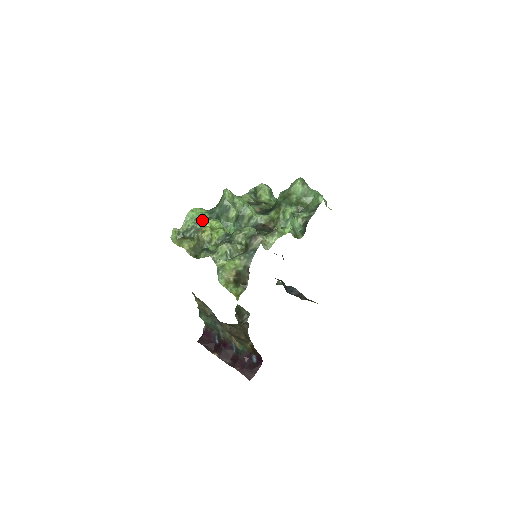
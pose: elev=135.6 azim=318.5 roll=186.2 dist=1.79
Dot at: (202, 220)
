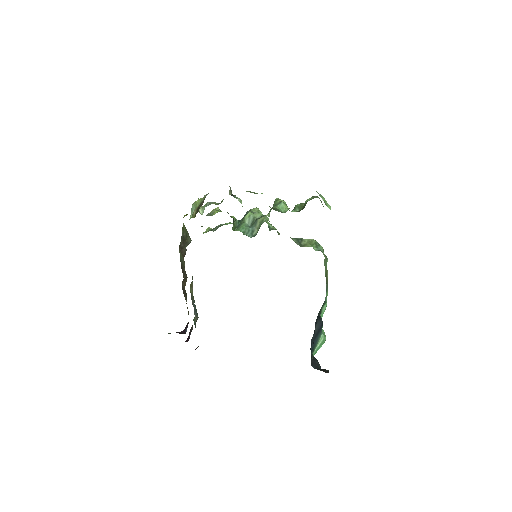
Dot at: occluded
